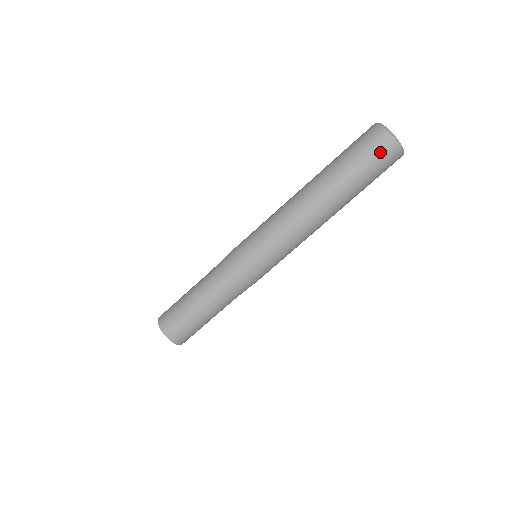
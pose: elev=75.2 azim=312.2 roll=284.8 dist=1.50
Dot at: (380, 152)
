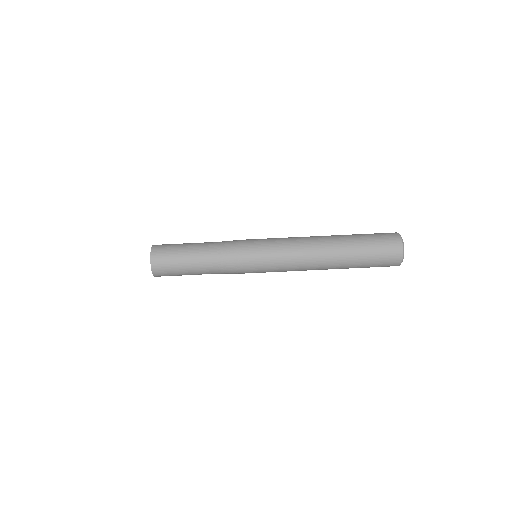
Dot at: (387, 240)
